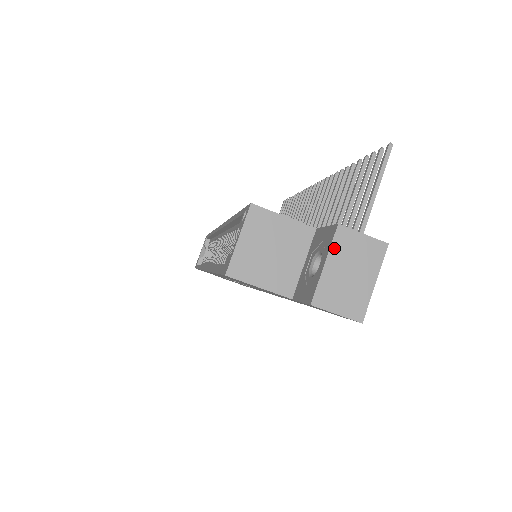
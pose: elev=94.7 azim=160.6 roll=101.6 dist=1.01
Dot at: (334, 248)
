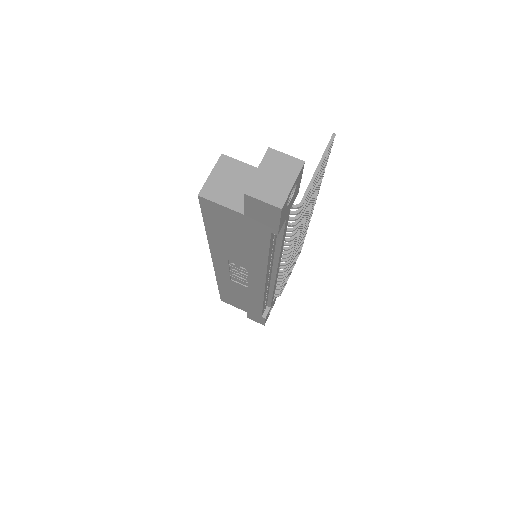
Dot at: (264, 161)
